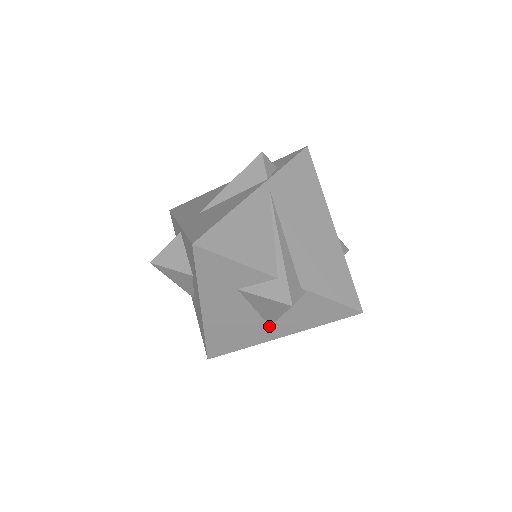
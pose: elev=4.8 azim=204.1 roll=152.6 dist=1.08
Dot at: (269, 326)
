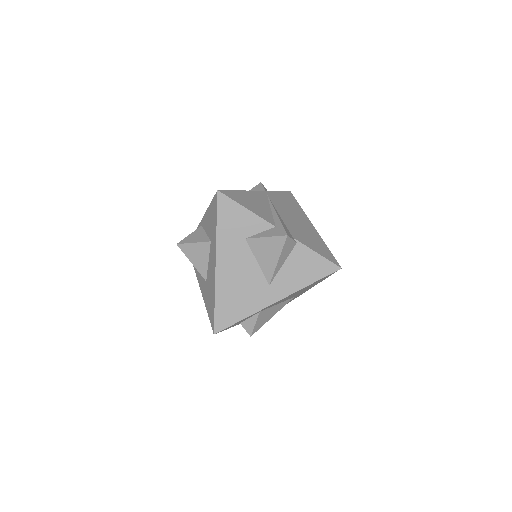
Dot at: (268, 285)
